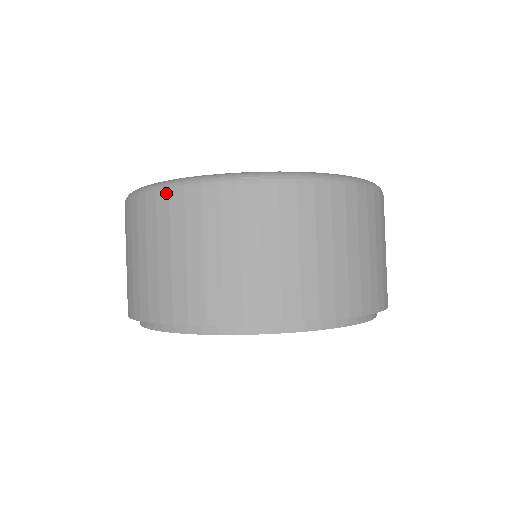
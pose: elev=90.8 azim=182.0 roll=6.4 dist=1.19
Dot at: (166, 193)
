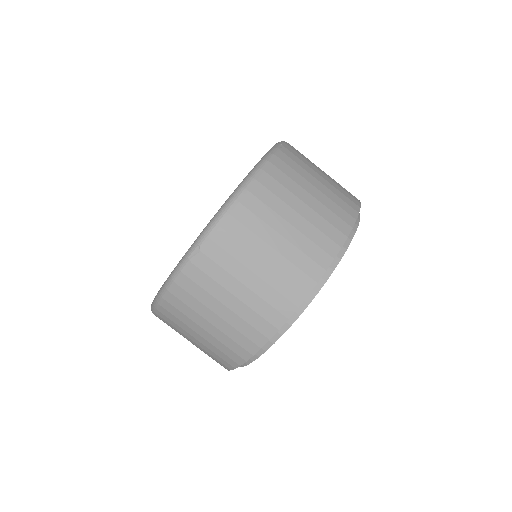
Dot at: (165, 302)
